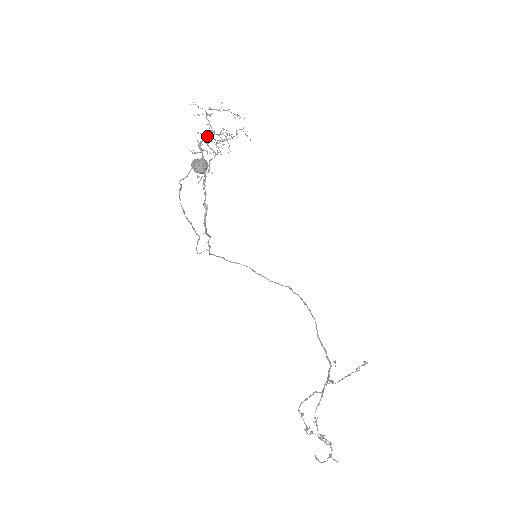
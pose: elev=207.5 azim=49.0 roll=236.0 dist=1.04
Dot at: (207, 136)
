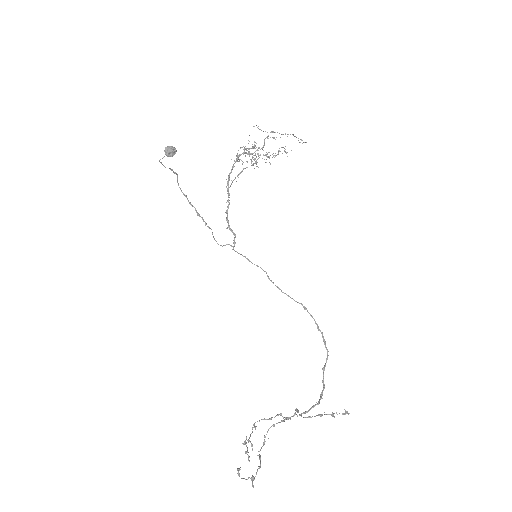
Dot at: (246, 149)
